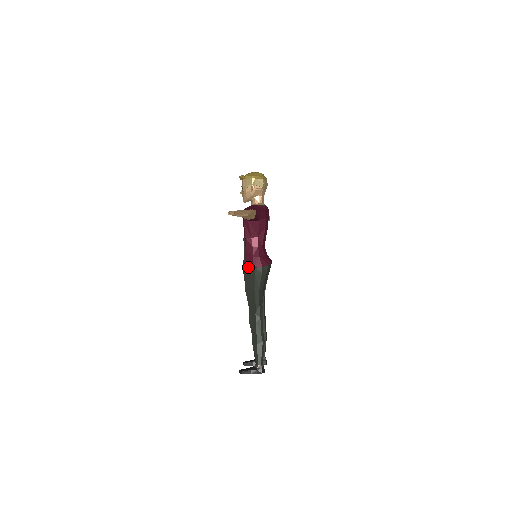
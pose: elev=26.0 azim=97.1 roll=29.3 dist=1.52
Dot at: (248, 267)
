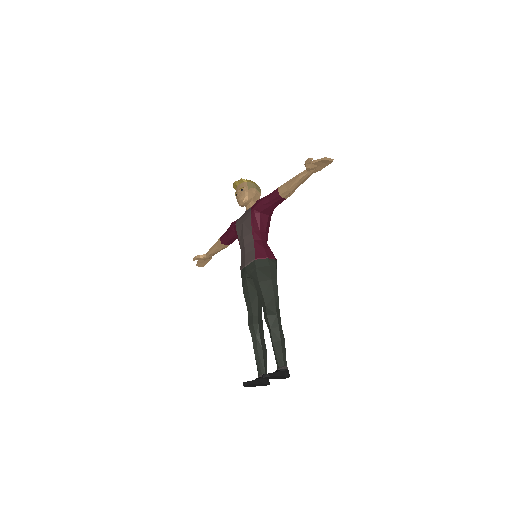
Dot at: (260, 258)
